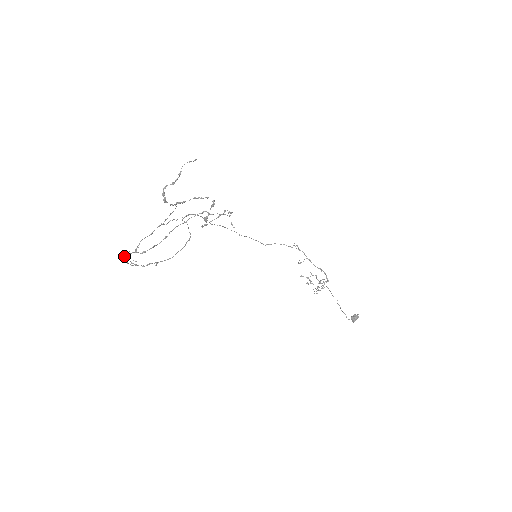
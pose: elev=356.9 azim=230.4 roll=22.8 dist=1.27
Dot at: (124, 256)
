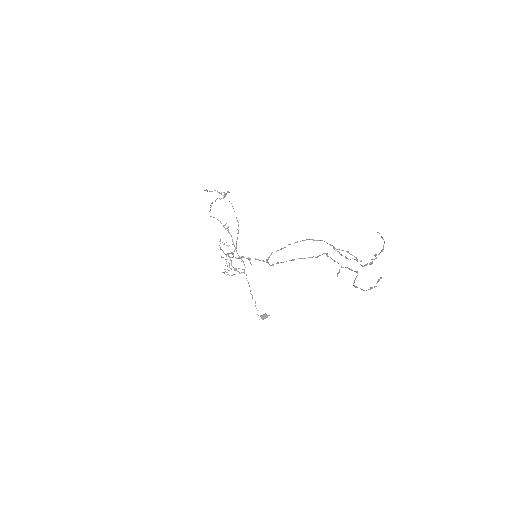
Dot at: occluded
